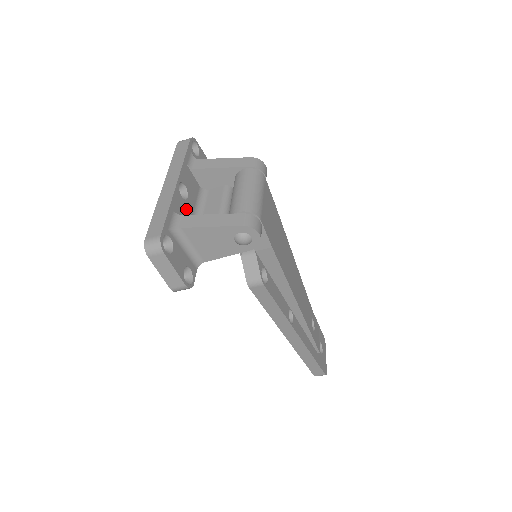
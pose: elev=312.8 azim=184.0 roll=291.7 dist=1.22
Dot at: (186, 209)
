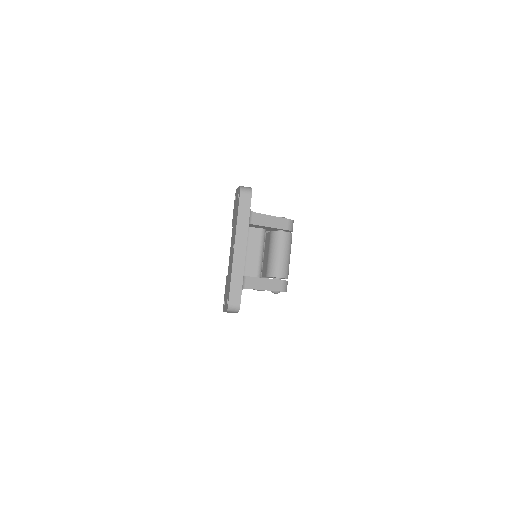
Dot at: occluded
